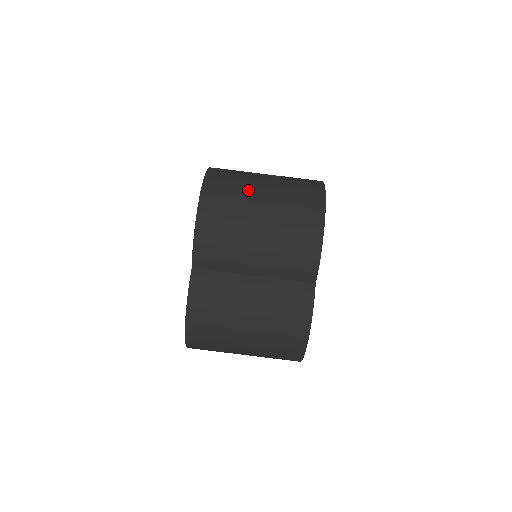
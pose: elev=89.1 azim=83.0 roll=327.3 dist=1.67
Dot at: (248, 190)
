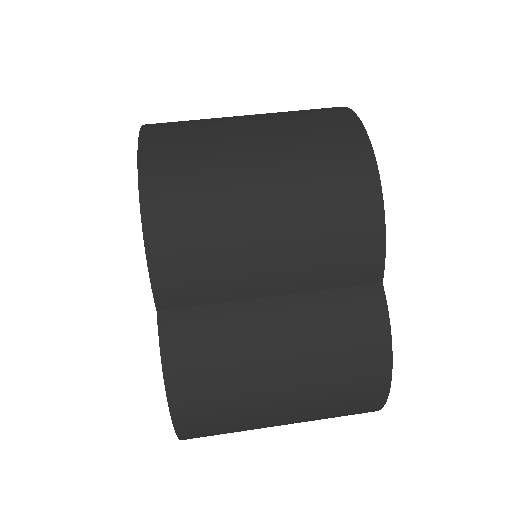
Dot at: (225, 145)
